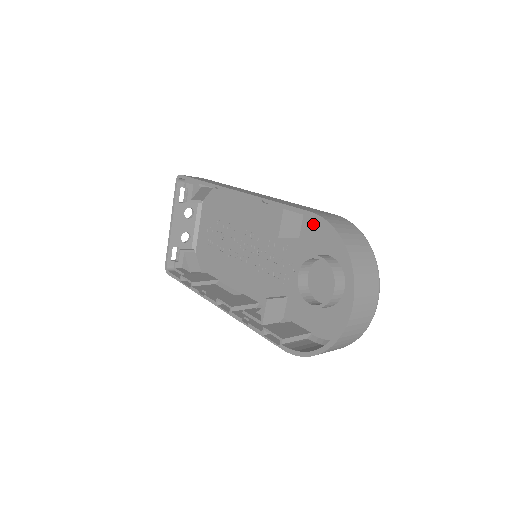
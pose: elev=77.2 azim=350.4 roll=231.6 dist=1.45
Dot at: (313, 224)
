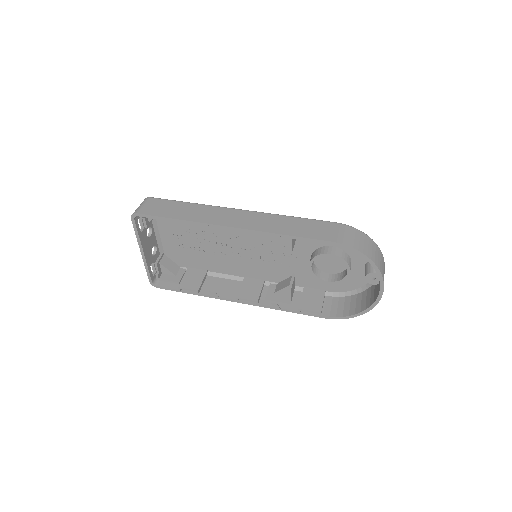
Dot at: occluded
